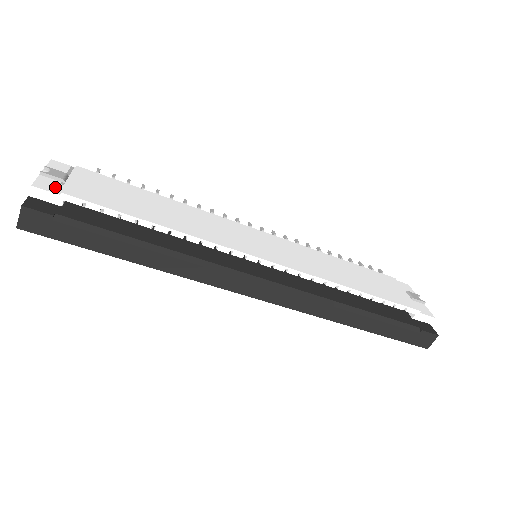
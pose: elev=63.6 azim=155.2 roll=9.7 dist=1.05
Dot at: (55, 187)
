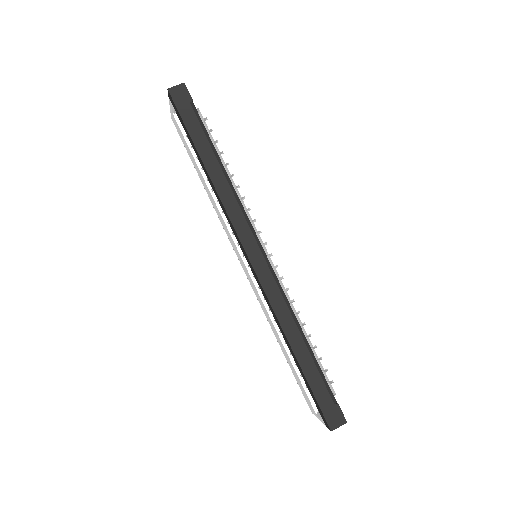
Dot at: occluded
